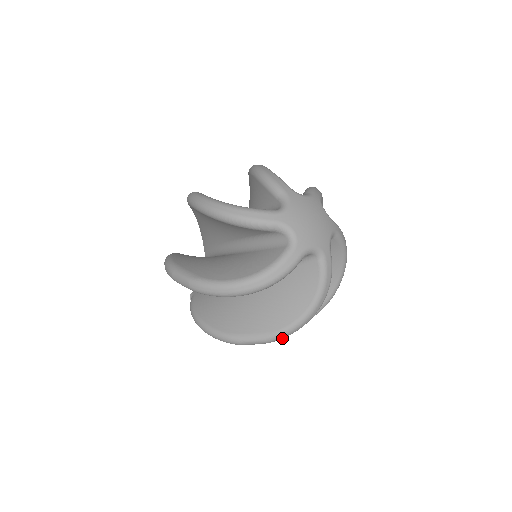
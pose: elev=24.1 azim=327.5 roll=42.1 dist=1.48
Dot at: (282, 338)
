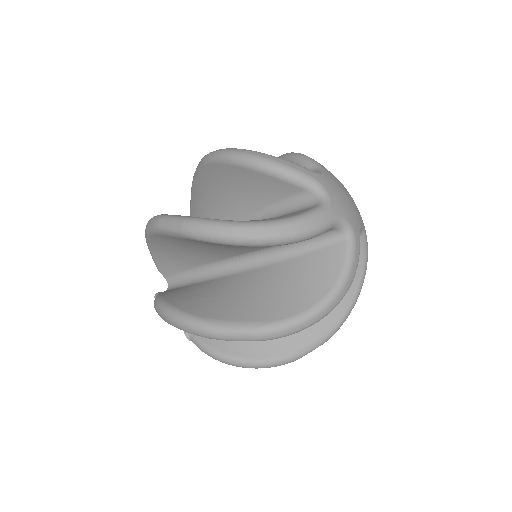
Dot at: occluded
